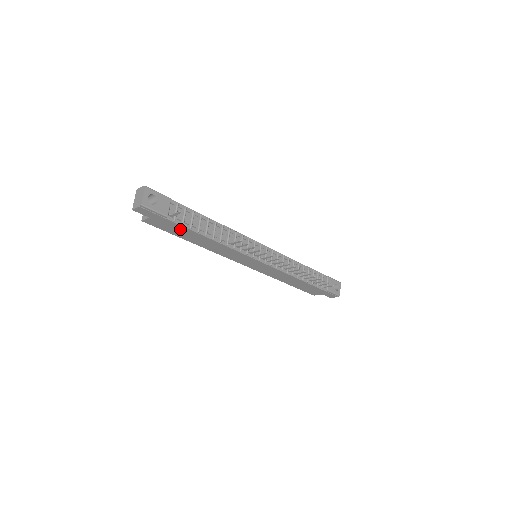
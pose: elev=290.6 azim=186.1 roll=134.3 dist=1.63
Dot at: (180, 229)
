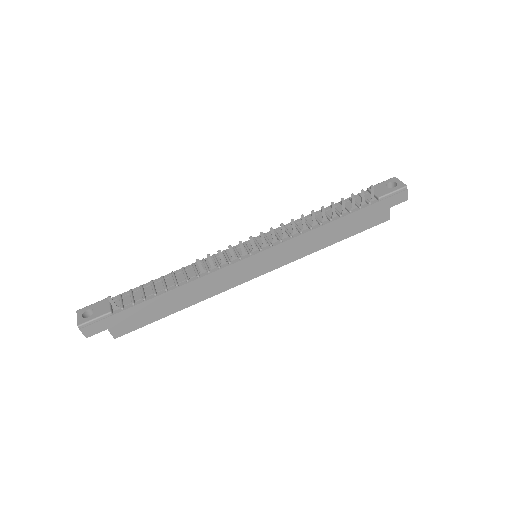
Dot at: (142, 310)
